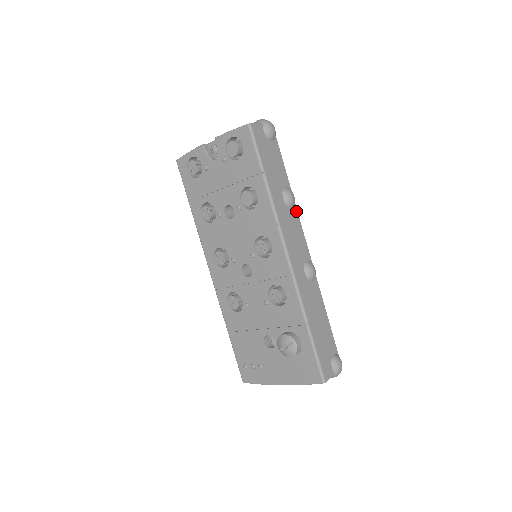
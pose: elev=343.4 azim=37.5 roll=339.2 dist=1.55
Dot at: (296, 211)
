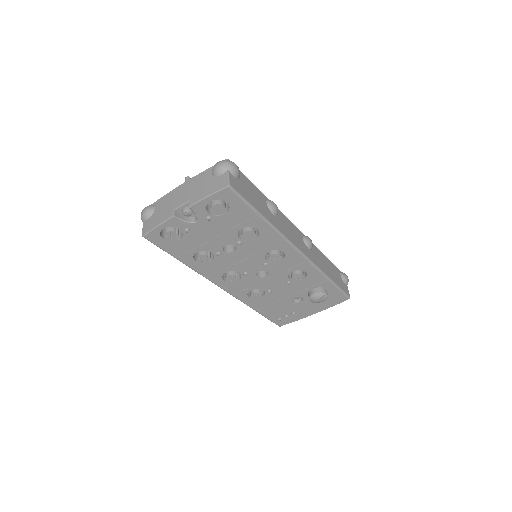
Dot at: (278, 211)
